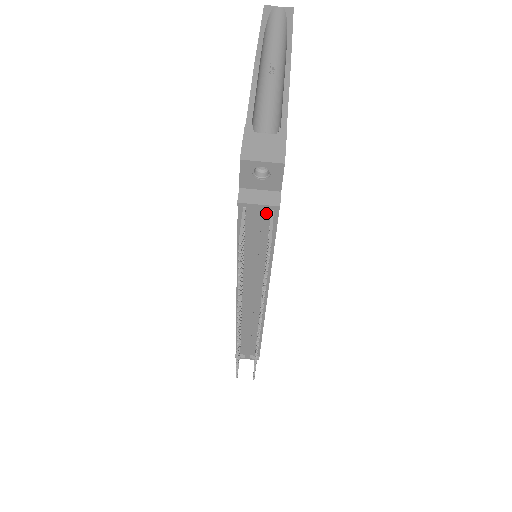
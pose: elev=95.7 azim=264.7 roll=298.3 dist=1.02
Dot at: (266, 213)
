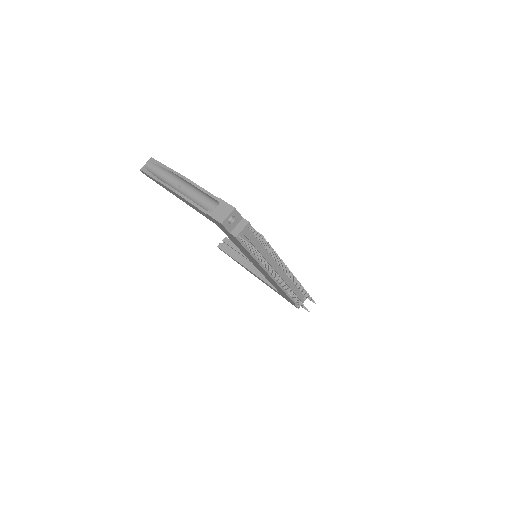
Dot at: (247, 230)
